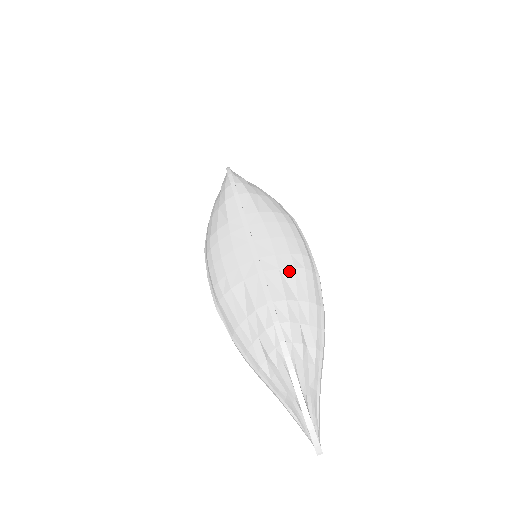
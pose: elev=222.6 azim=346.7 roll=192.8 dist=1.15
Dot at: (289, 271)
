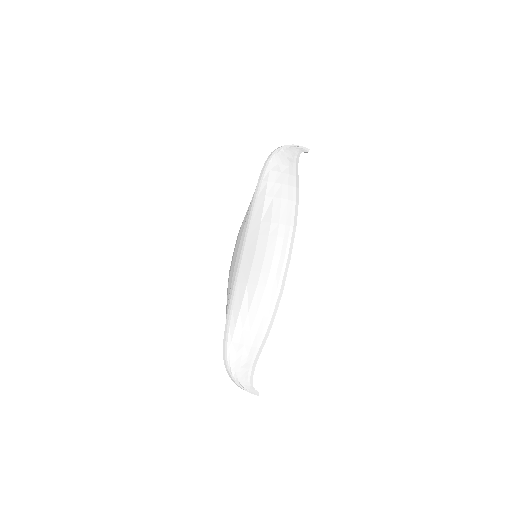
Dot at: (253, 287)
